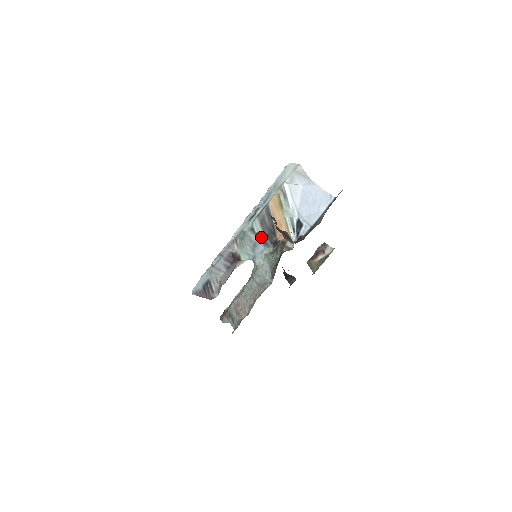
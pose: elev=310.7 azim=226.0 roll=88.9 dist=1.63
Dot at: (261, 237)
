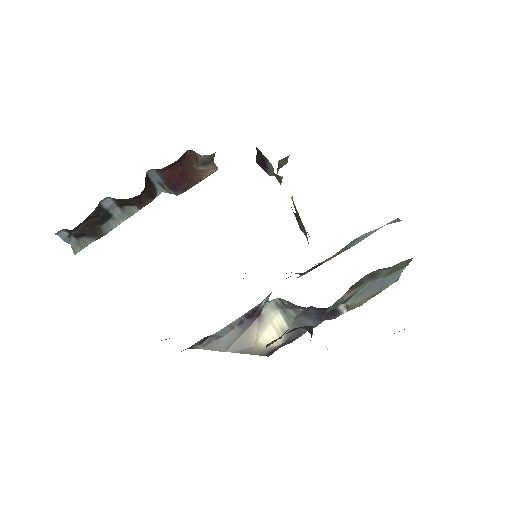
Dot at: occluded
